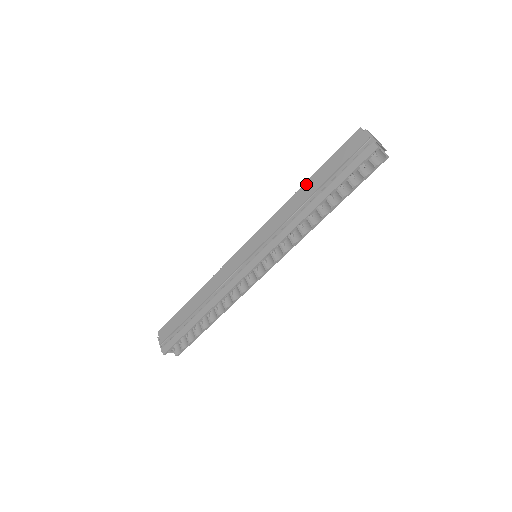
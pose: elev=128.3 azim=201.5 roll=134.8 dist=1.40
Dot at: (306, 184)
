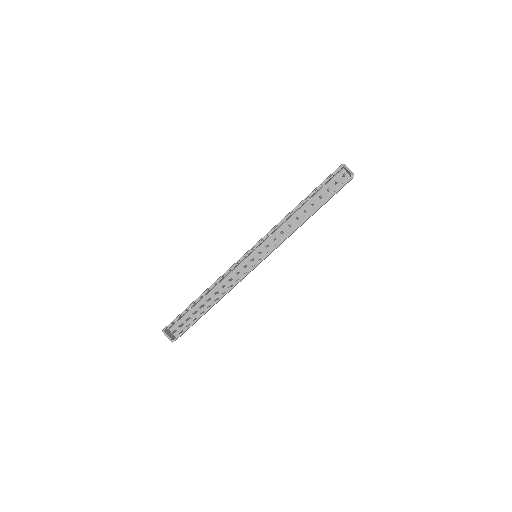
Dot at: occluded
